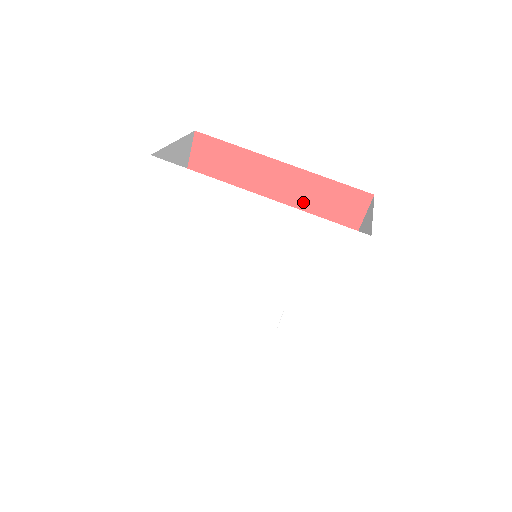
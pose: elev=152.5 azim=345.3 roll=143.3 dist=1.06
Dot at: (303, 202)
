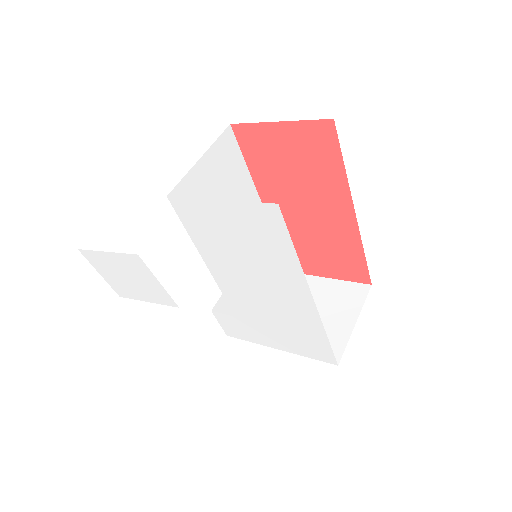
Dot at: (330, 237)
